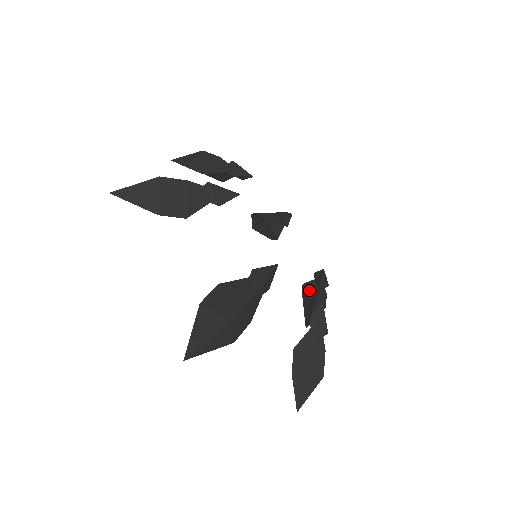
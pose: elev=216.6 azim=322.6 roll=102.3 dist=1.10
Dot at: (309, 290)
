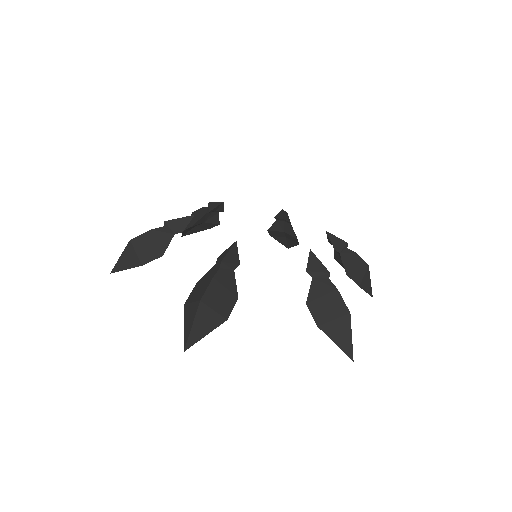
Dot at: (339, 259)
